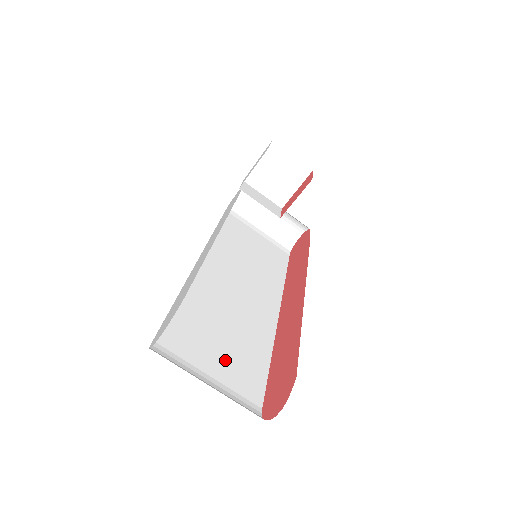
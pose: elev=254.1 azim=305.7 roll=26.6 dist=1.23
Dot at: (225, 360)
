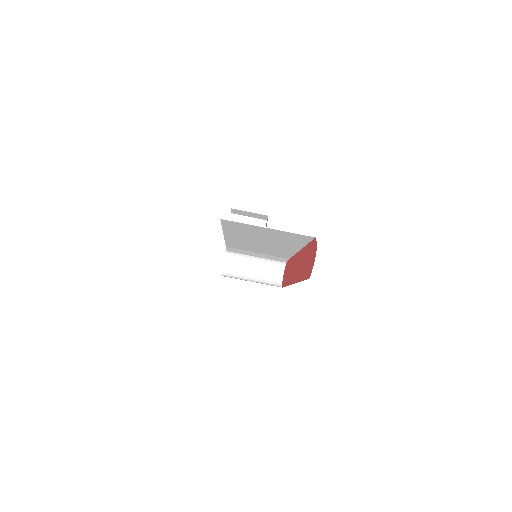
Dot at: occluded
